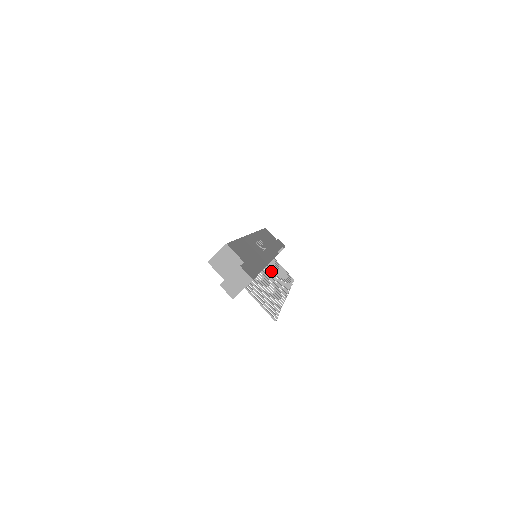
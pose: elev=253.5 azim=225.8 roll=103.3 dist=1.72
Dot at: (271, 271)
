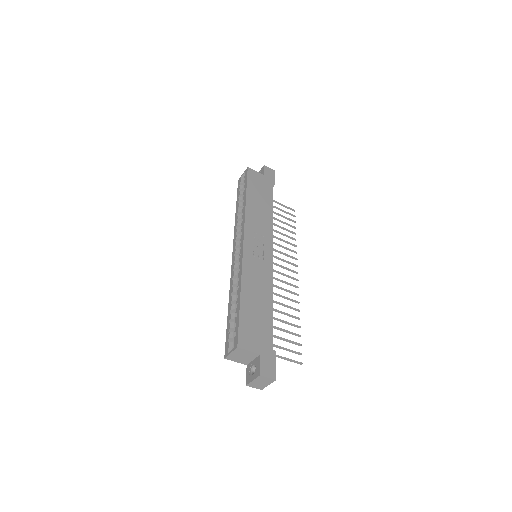
Dot at: occluded
